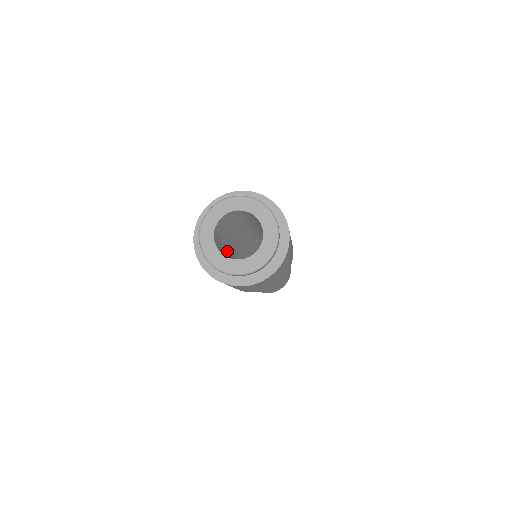
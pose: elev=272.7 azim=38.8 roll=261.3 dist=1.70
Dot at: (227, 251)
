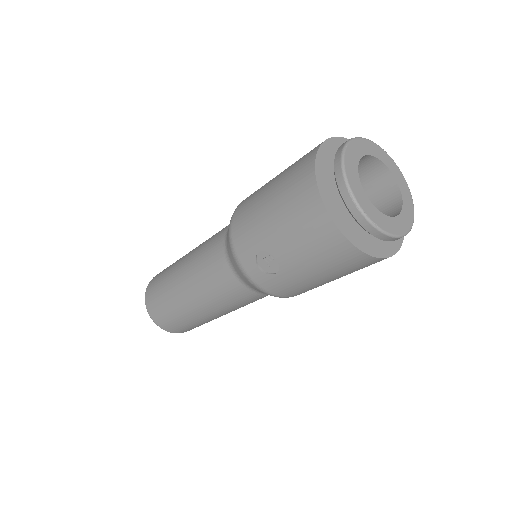
Dot at: occluded
